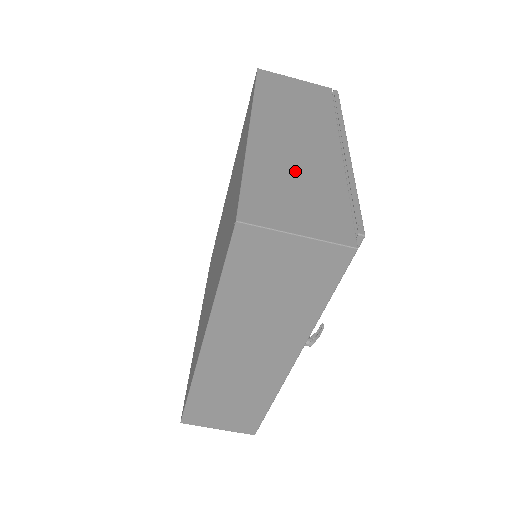
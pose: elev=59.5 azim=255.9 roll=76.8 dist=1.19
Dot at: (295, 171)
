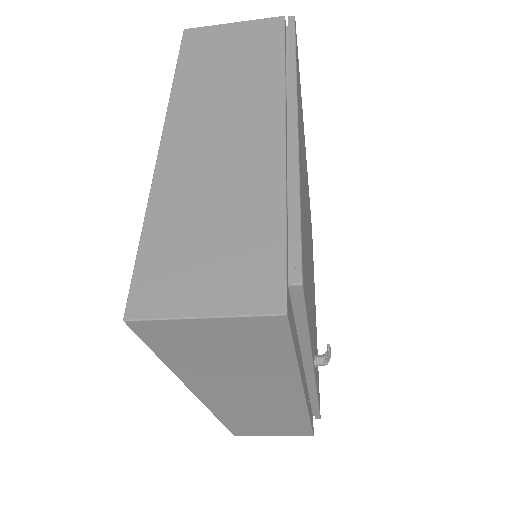
Dot at: (212, 199)
